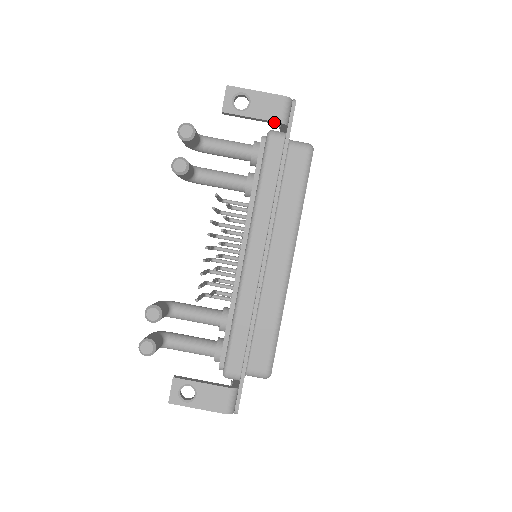
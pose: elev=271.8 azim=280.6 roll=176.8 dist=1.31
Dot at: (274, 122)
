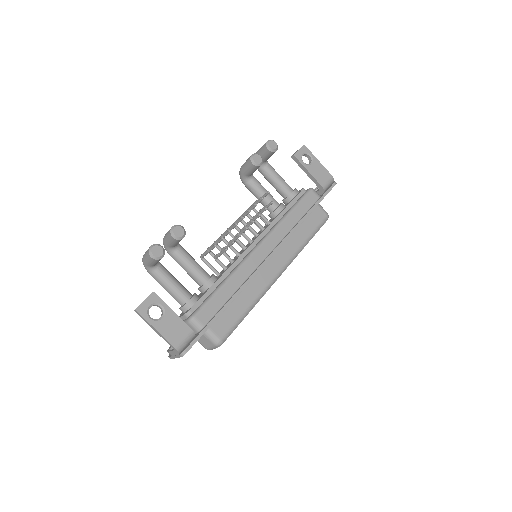
Dot at: (319, 184)
